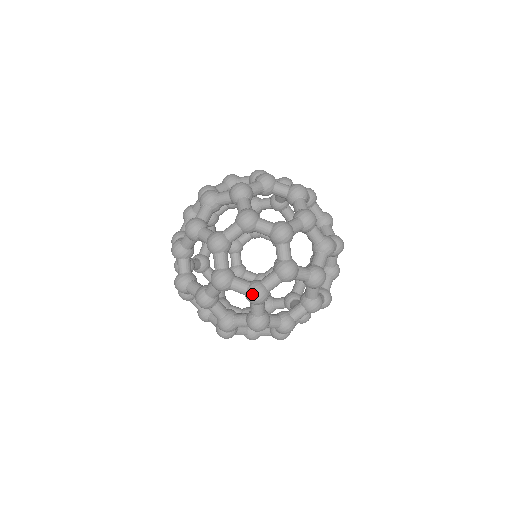
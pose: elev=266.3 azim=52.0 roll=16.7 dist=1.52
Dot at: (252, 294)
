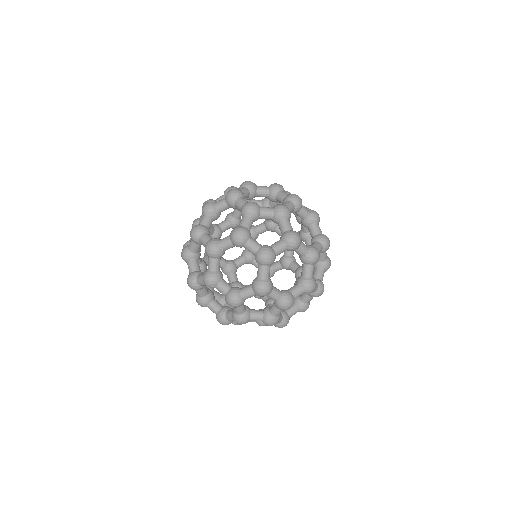
Dot at: occluded
